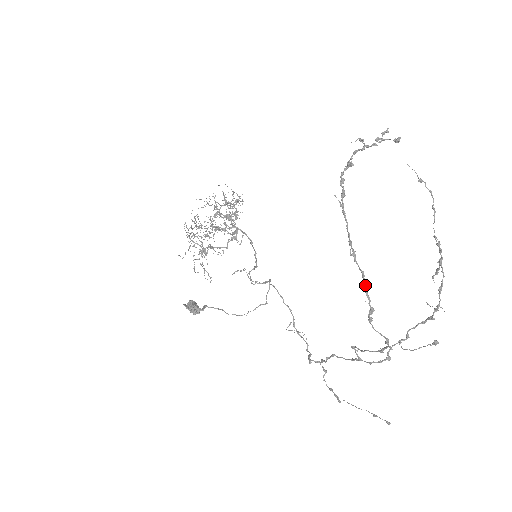
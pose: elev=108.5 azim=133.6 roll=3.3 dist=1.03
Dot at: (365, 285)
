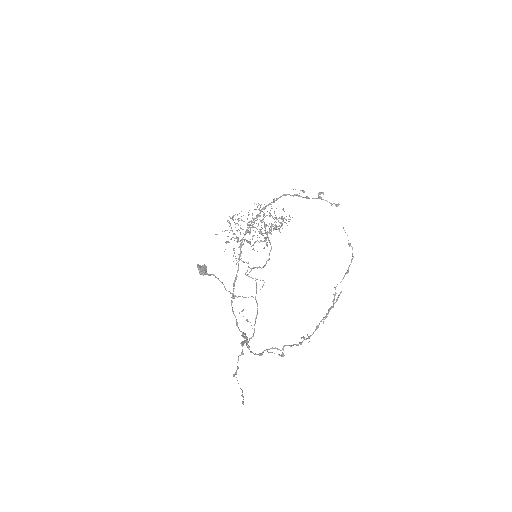
Dot at: (235, 277)
